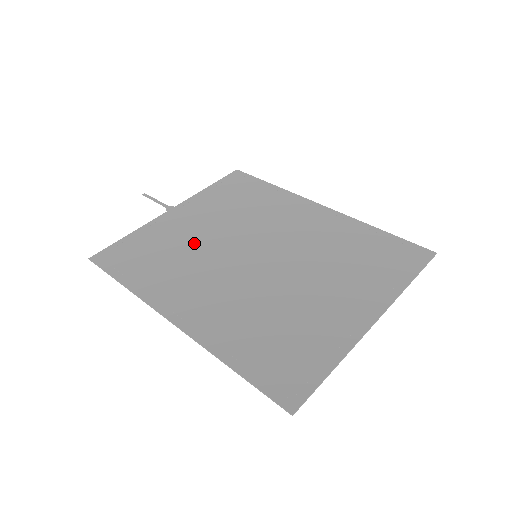
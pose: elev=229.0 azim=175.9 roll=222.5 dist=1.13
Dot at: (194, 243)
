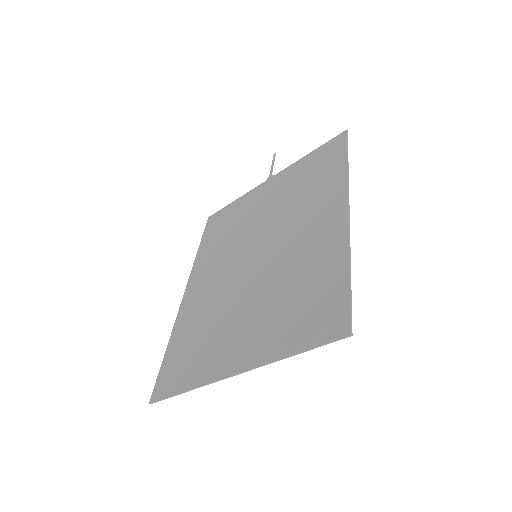
Dot at: (246, 224)
